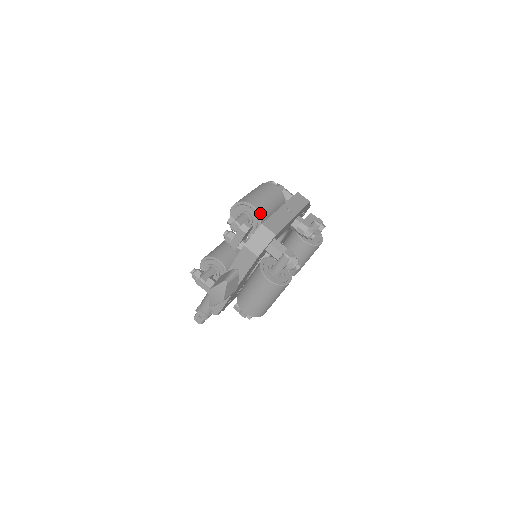
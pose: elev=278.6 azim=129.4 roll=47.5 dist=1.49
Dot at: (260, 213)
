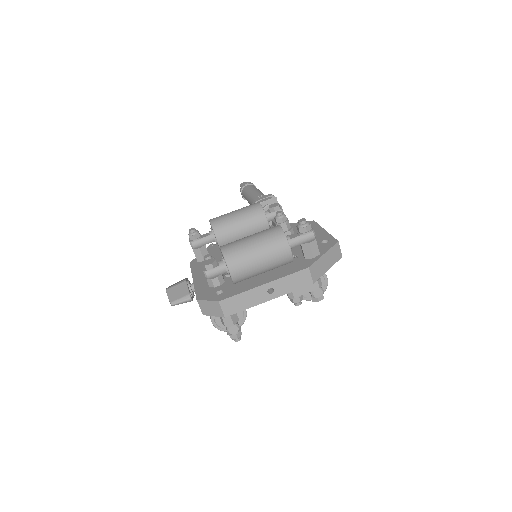
Dot at: (235, 280)
